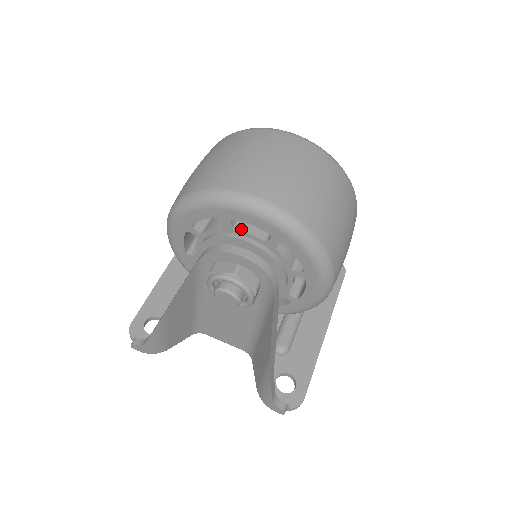
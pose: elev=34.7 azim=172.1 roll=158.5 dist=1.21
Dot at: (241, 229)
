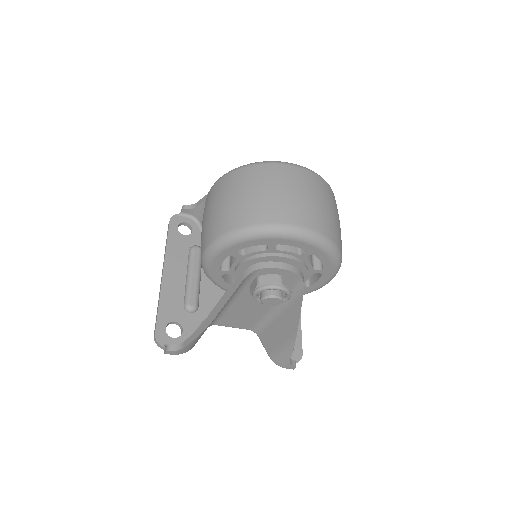
Dot at: (281, 249)
